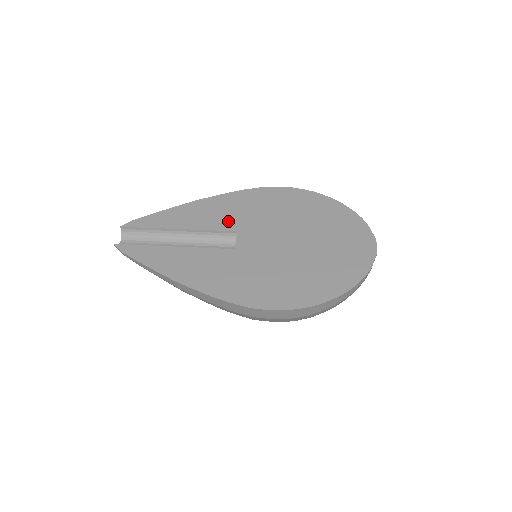
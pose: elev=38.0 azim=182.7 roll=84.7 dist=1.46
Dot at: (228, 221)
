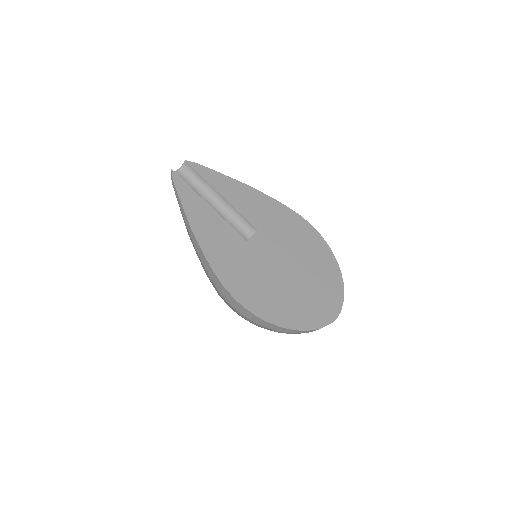
Dot at: (258, 218)
